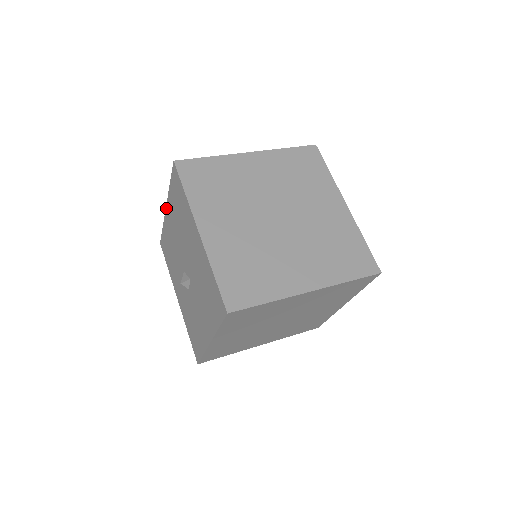
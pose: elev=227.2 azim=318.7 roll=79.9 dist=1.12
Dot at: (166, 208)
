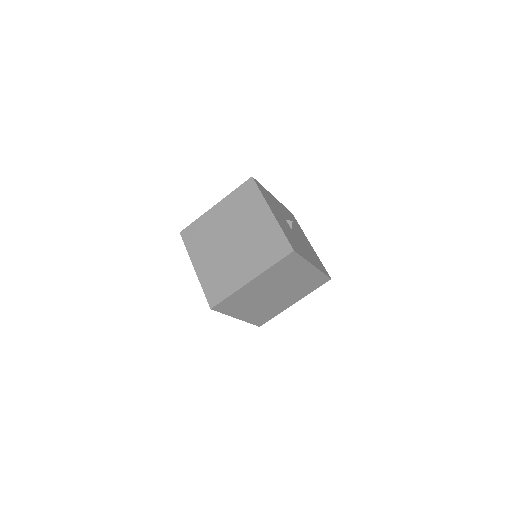
Dot at: occluded
